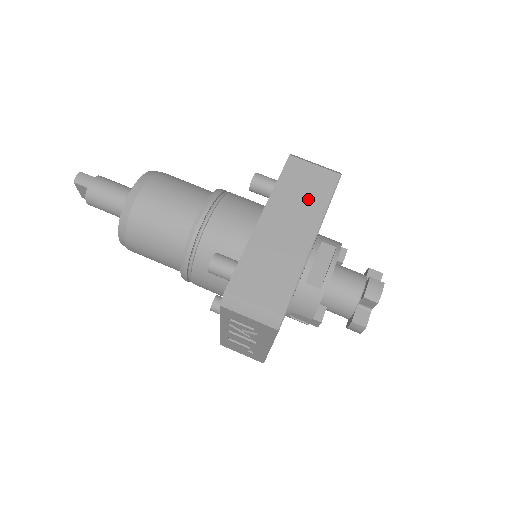
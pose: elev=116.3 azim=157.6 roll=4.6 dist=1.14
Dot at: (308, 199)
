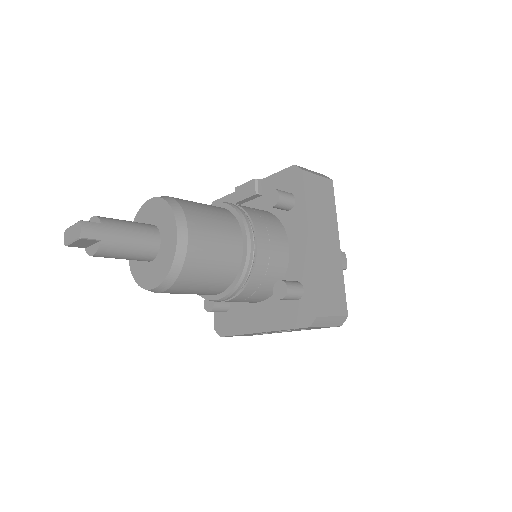
Dot at: (326, 211)
